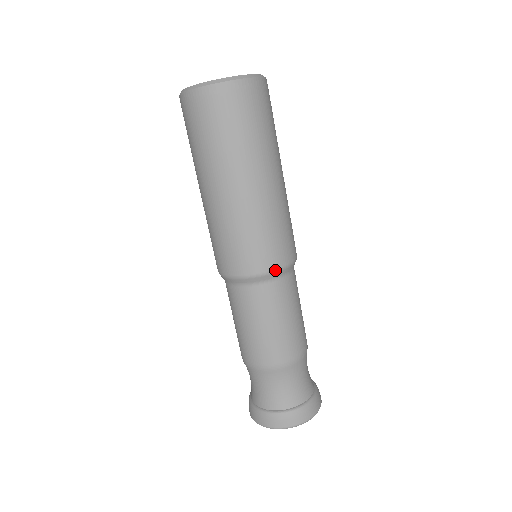
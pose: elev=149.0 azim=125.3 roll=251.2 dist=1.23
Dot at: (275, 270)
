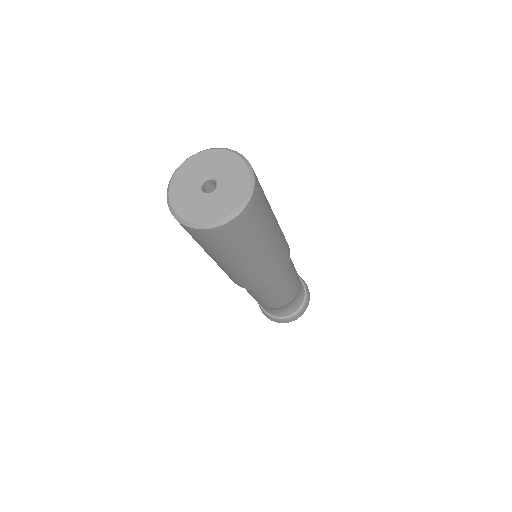
Dot at: occluded
